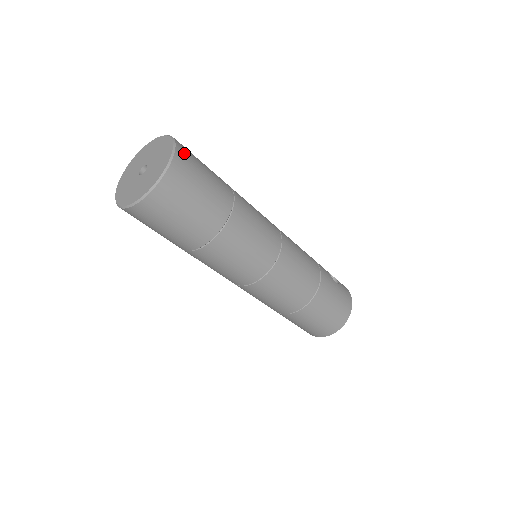
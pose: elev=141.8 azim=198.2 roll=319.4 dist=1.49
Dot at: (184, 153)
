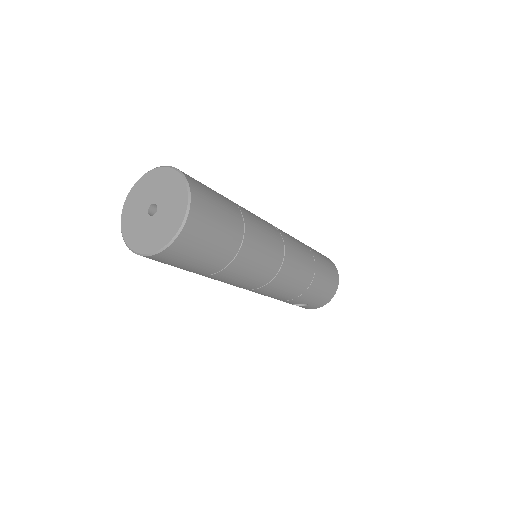
Dot at: occluded
